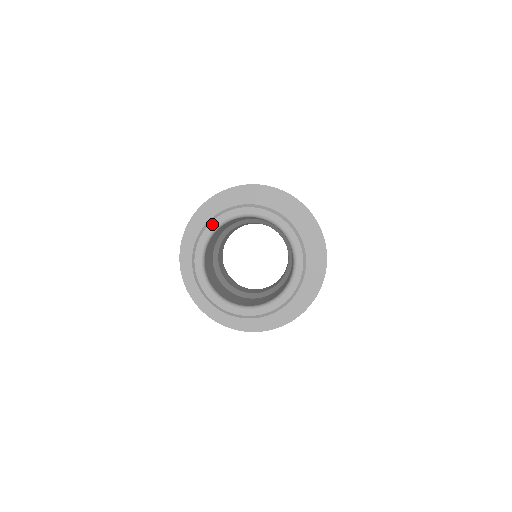
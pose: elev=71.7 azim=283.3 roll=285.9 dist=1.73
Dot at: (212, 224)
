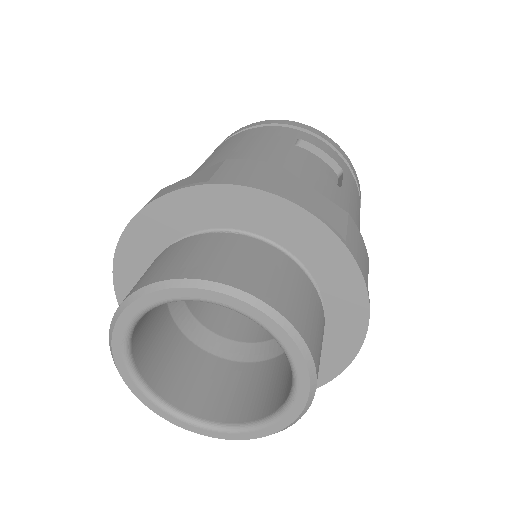
Dot at: (116, 356)
